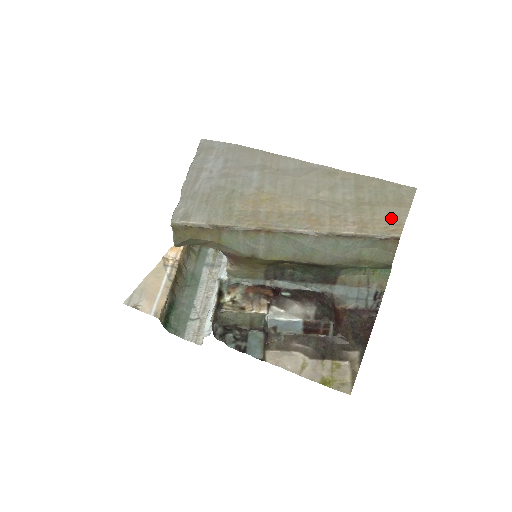
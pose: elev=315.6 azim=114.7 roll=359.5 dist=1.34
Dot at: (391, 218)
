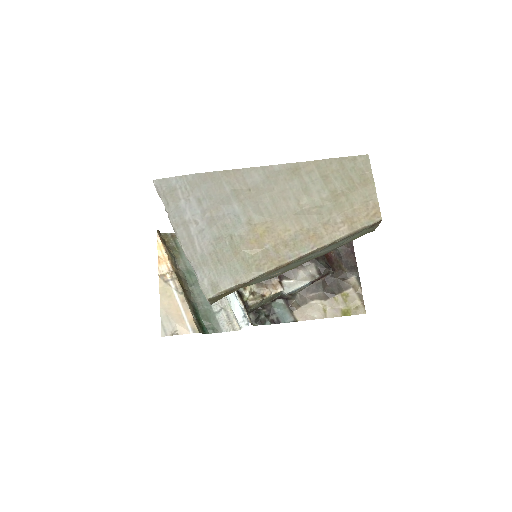
Dot at: (366, 202)
